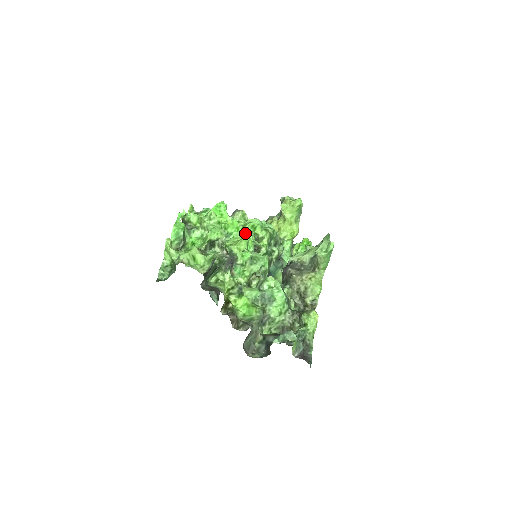
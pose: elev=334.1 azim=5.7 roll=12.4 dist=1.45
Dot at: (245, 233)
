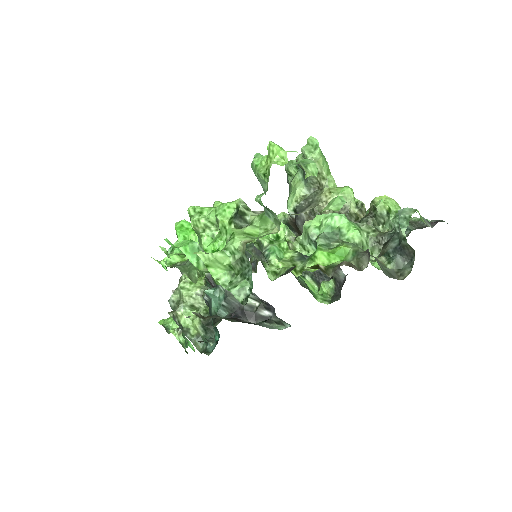
Dot at: (260, 155)
